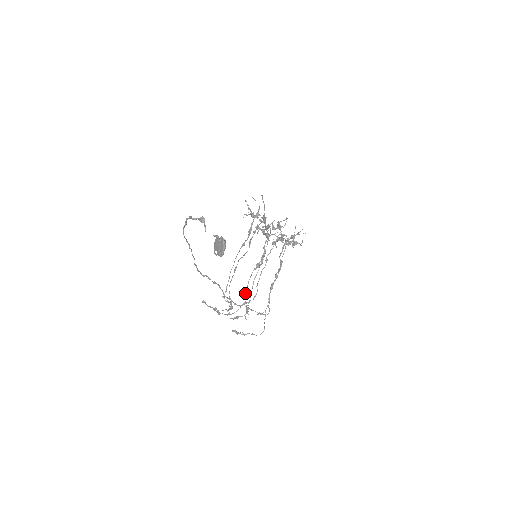
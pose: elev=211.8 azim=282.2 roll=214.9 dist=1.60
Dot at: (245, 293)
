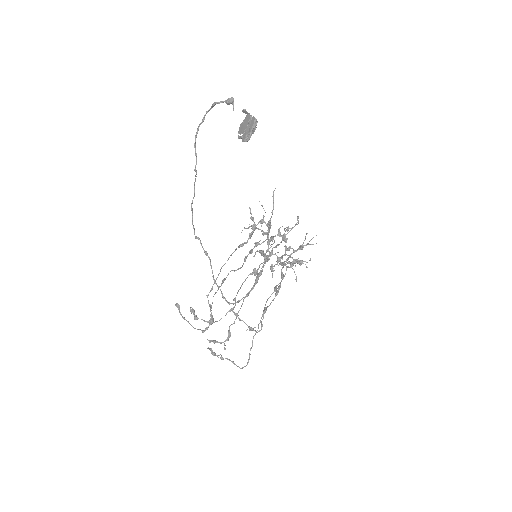
Dot at: (236, 295)
